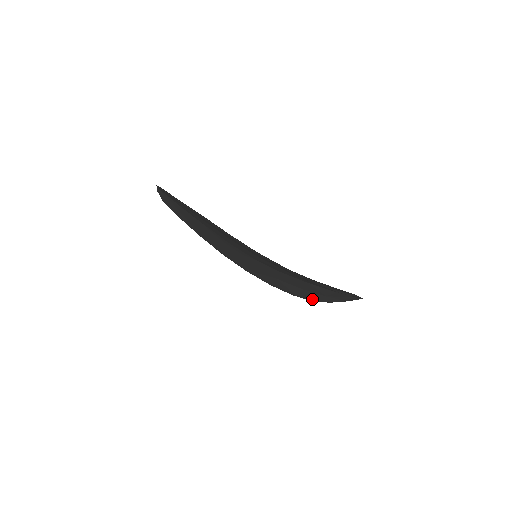
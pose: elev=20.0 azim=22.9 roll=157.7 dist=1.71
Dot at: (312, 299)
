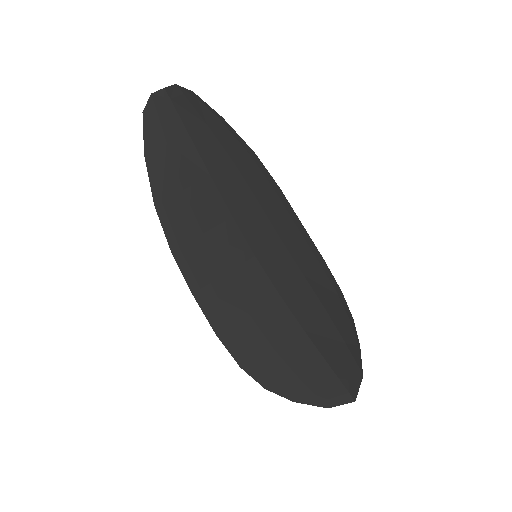
Dot at: (348, 320)
